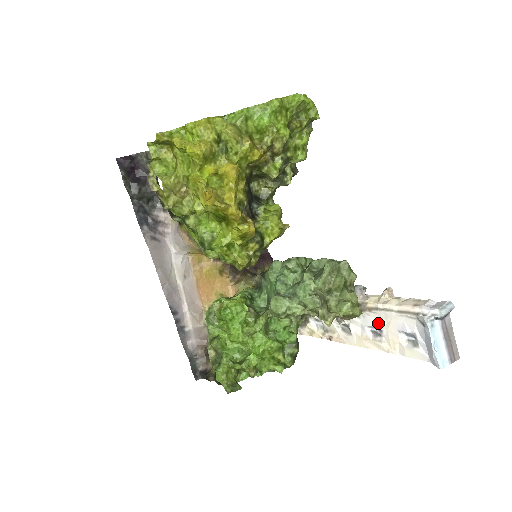
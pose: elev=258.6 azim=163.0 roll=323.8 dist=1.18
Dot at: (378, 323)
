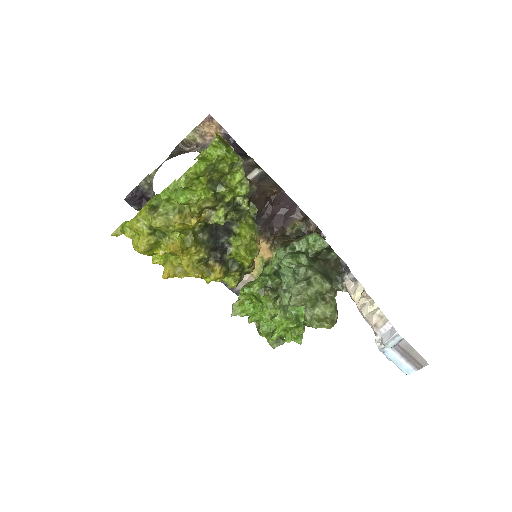
Dot at: occluded
